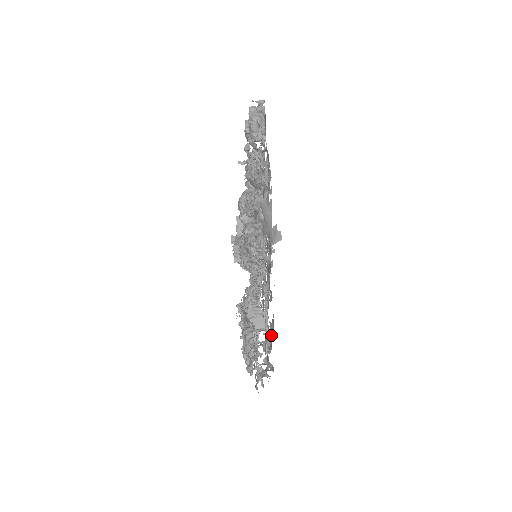
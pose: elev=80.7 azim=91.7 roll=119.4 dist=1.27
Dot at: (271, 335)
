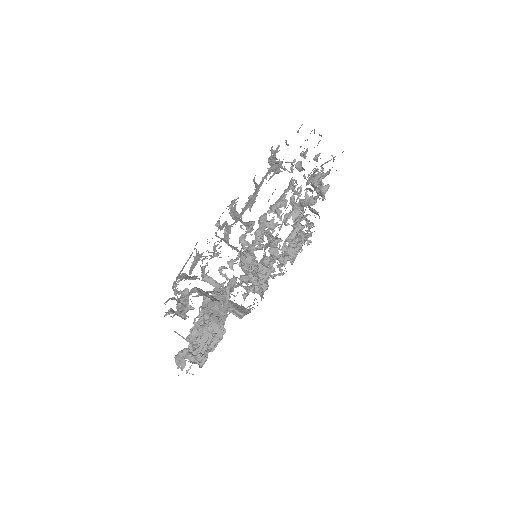
Dot at: occluded
